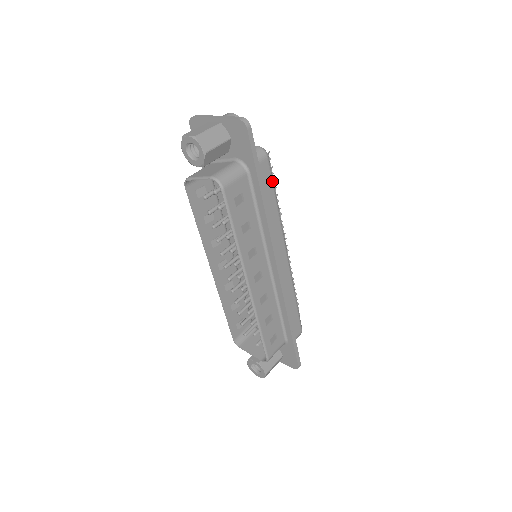
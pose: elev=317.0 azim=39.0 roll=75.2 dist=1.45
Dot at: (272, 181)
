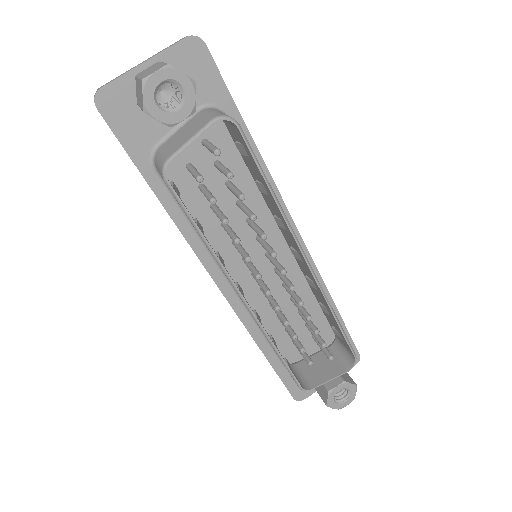
Dot at: occluded
